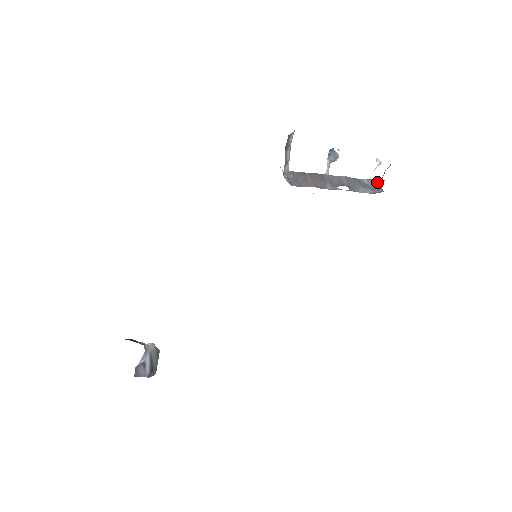
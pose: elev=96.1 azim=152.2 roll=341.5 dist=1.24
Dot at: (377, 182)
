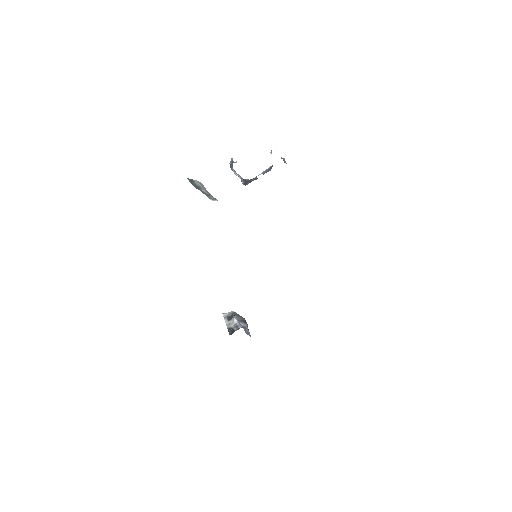
Dot at: occluded
